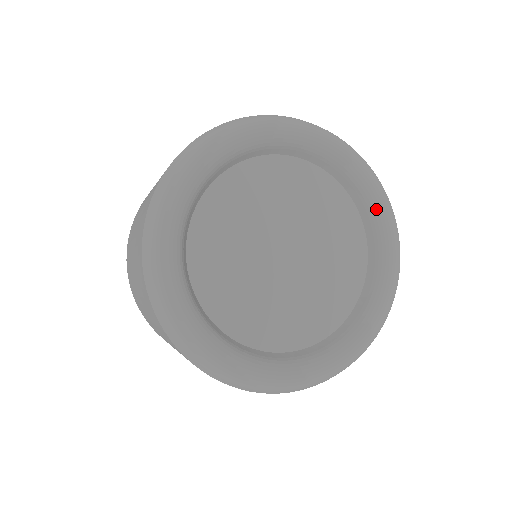
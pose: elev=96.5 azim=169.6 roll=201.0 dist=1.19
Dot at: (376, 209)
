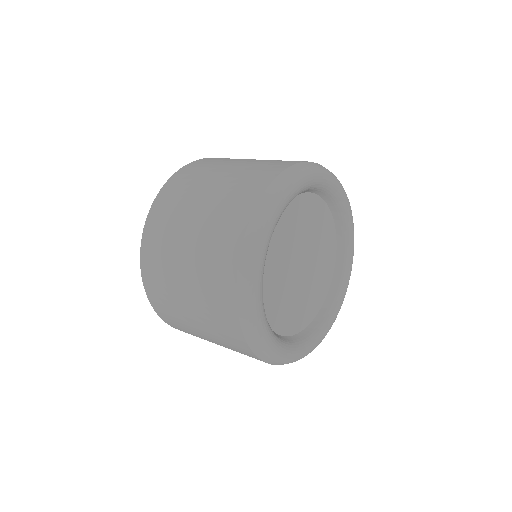
Dot at: (322, 185)
